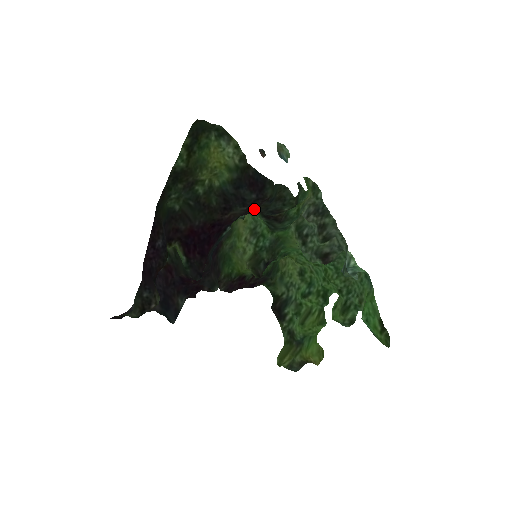
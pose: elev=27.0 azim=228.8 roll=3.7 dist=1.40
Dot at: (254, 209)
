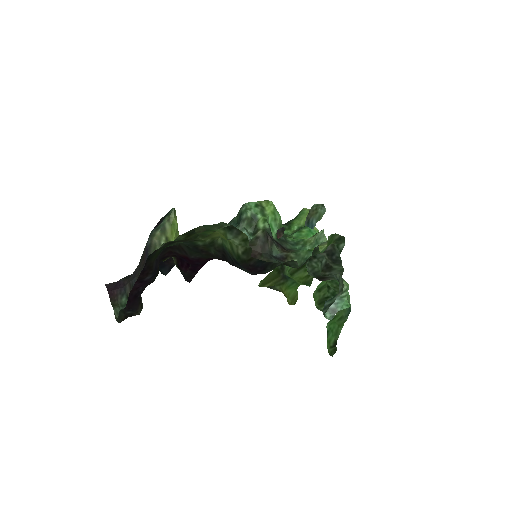
Dot at: occluded
